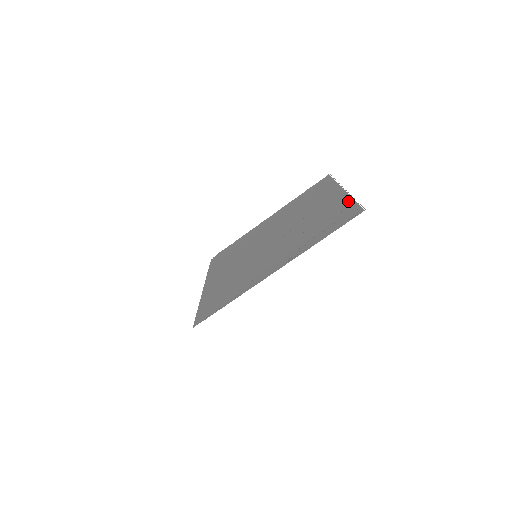
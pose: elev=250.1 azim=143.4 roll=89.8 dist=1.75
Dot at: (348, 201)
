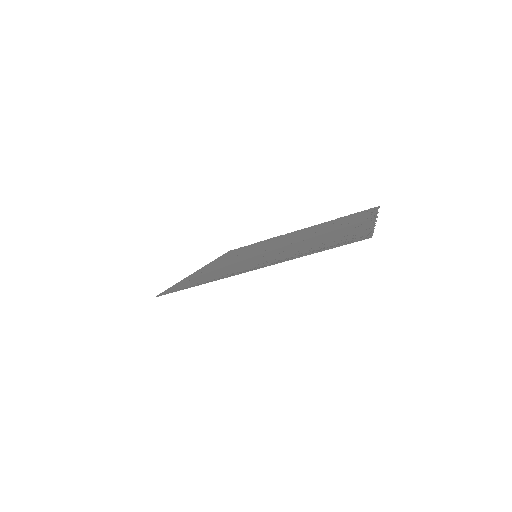
Dot at: (367, 228)
